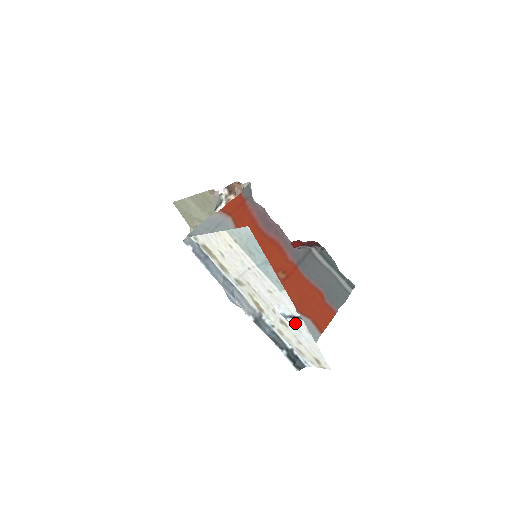
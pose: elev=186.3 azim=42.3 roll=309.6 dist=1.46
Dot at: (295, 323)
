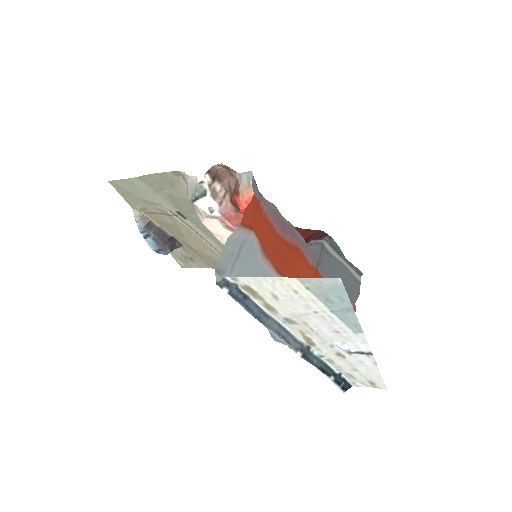
Dot at: (359, 356)
